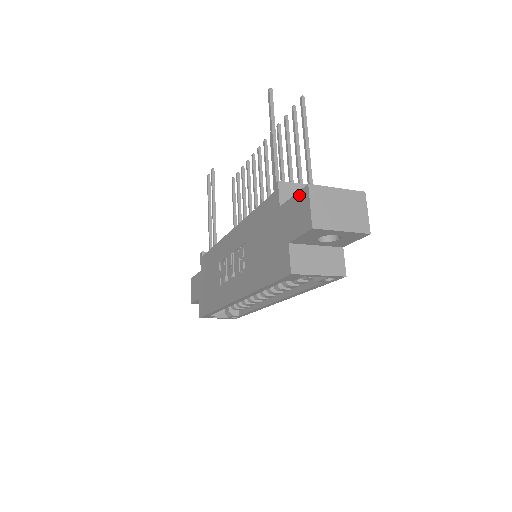
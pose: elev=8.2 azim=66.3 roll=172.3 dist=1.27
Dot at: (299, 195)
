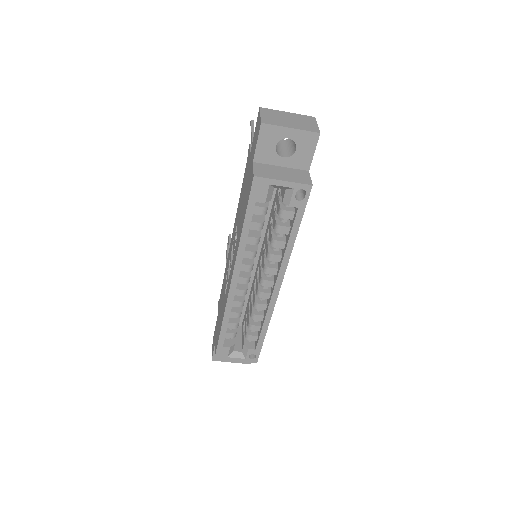
Dot at: (256, 123)
